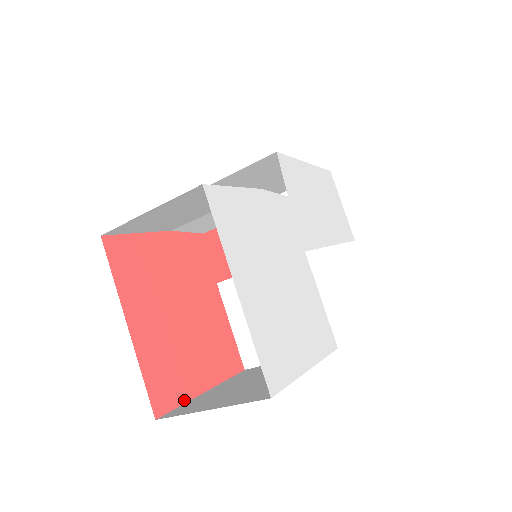
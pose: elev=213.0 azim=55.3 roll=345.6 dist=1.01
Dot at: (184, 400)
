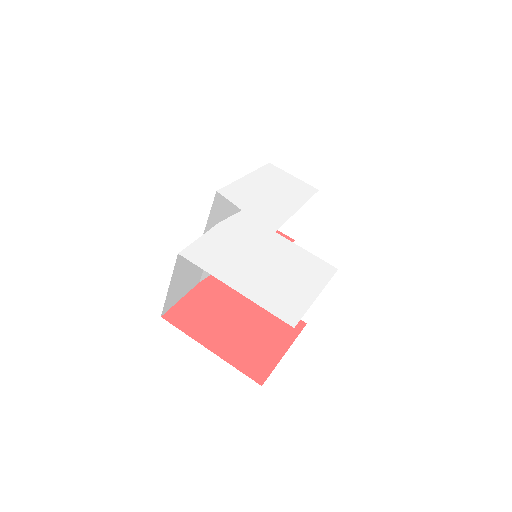
Dot at: (274, 366)
